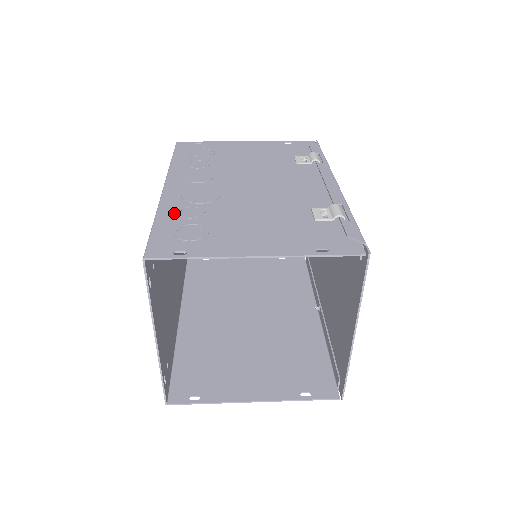
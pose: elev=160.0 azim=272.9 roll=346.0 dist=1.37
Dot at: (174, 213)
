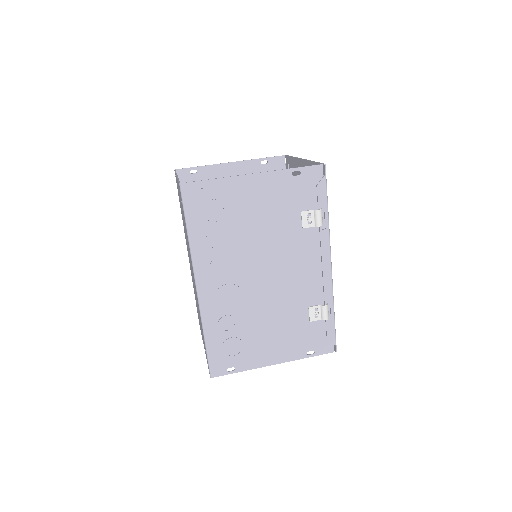
Dot at: (216, 328)
